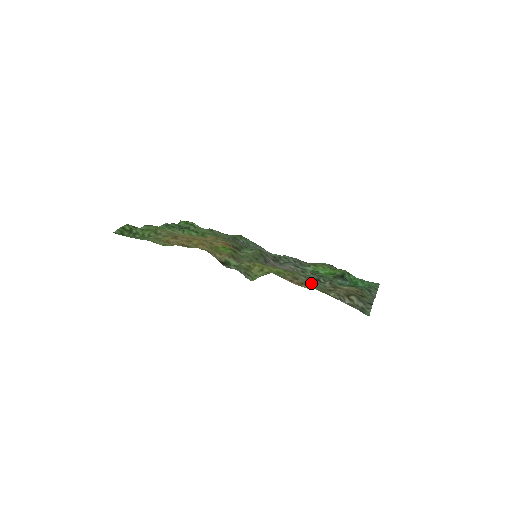
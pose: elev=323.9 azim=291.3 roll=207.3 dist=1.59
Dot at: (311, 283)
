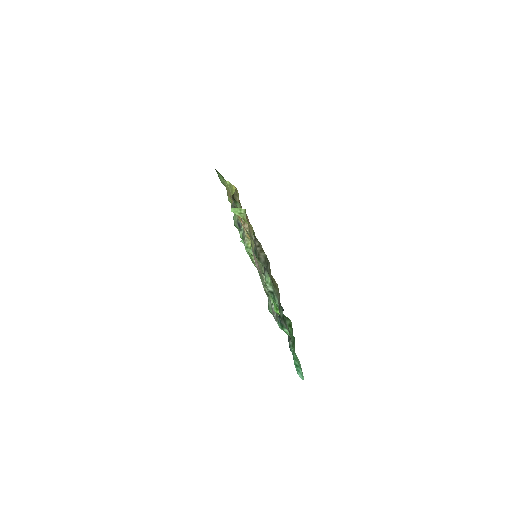
Dot at: occluded
